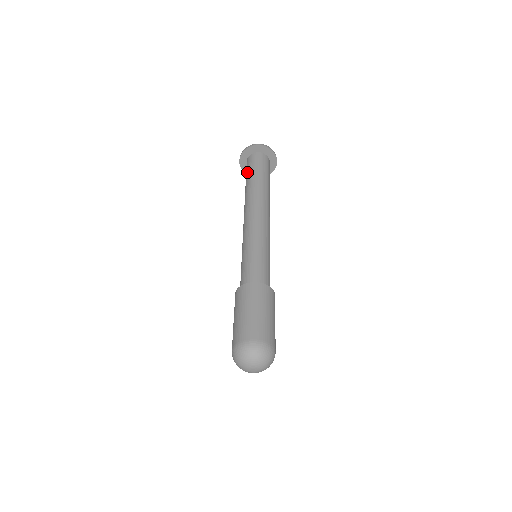
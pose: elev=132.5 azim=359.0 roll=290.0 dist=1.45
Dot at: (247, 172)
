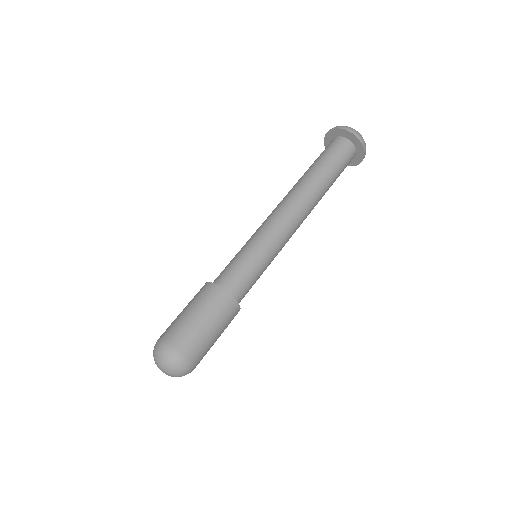
Dot at: (327, 154)
